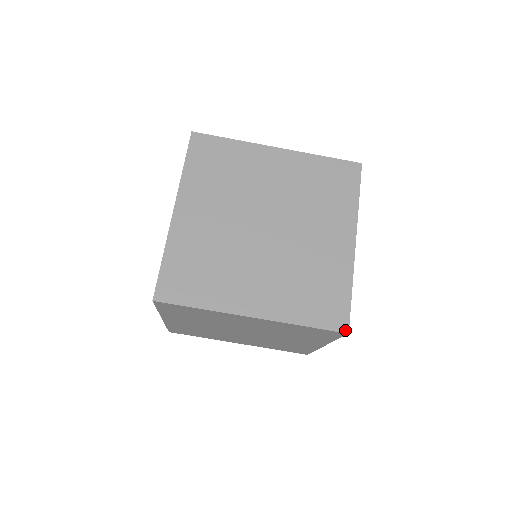
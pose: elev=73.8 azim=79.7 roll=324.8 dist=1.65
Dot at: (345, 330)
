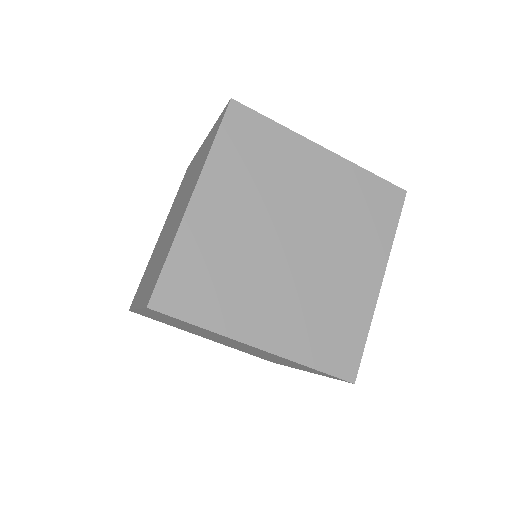
Dot at: (352, 379)
